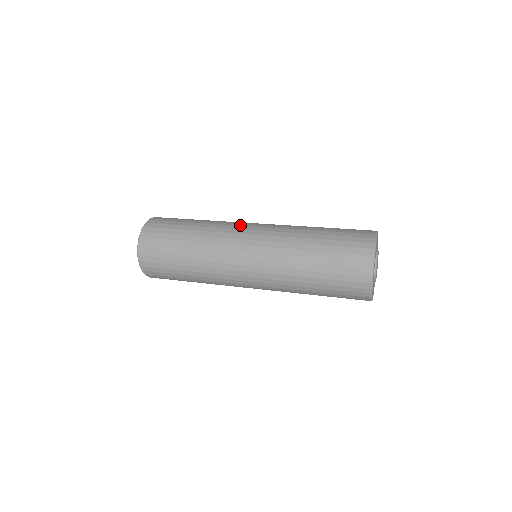
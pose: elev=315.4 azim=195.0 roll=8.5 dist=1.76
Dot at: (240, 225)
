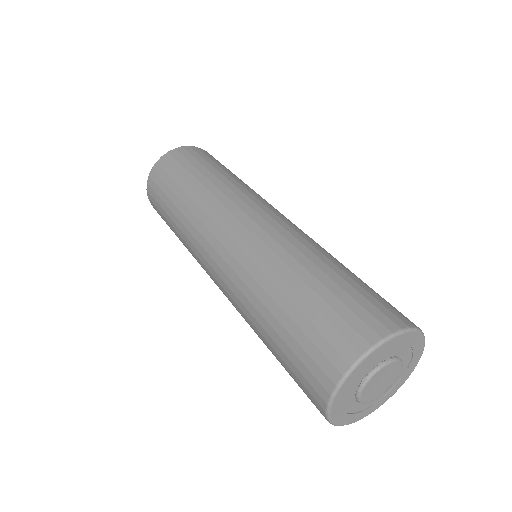
Dot at: occluded
